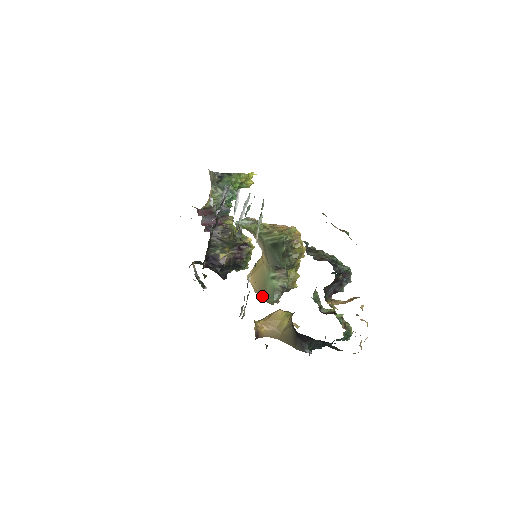
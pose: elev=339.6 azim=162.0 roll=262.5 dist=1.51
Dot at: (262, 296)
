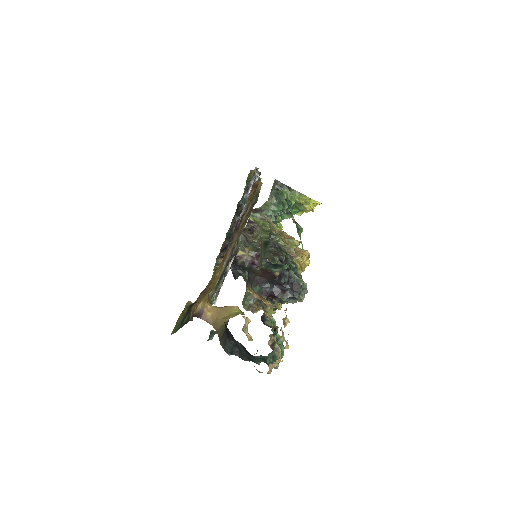
Dot at: occluded
